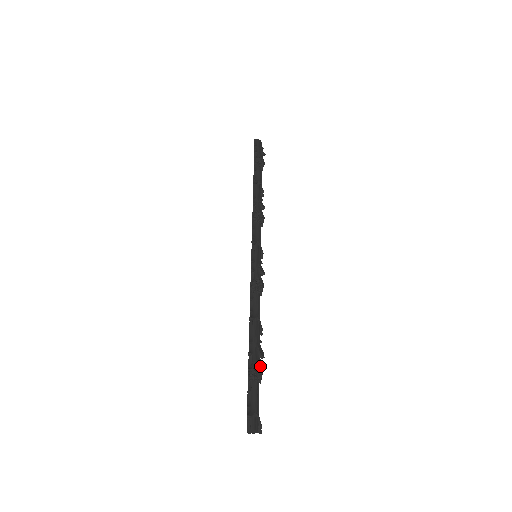
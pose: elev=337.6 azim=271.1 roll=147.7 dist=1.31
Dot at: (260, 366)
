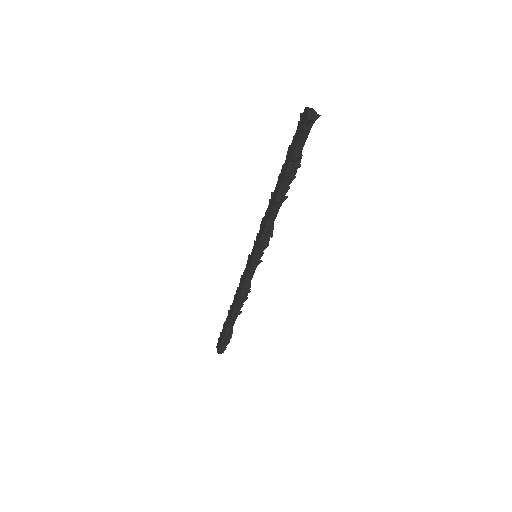
Dot at: occluded
